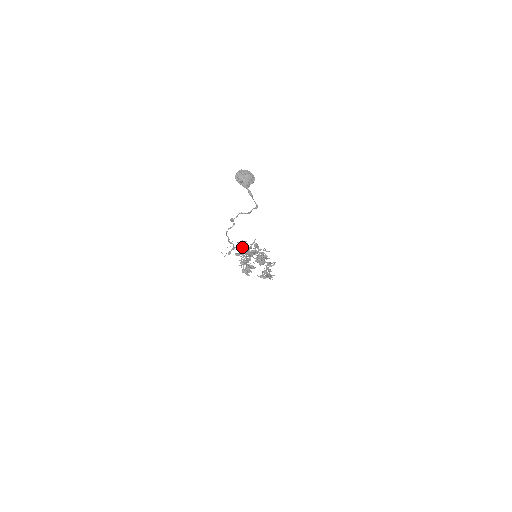
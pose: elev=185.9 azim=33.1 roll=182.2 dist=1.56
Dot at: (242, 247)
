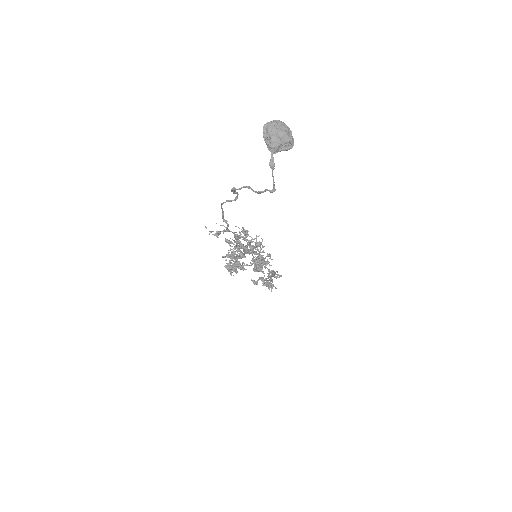
Dot at: occluded
